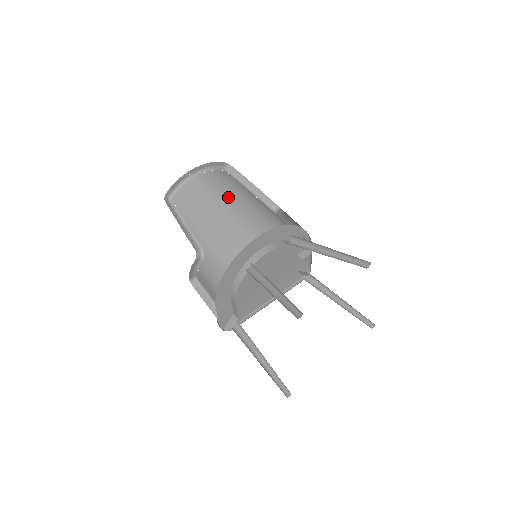
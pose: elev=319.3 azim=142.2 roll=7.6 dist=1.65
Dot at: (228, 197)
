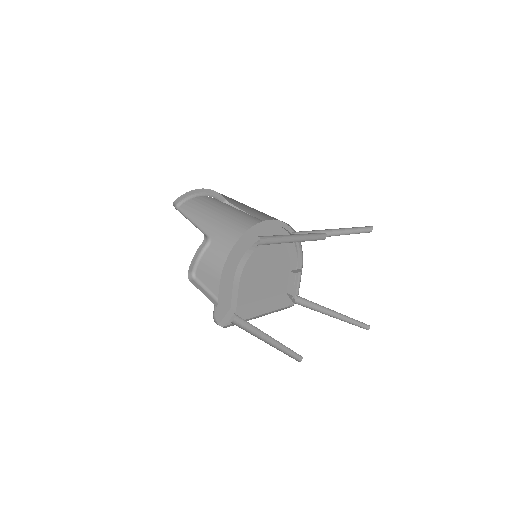
Dot at: (232, 208)
